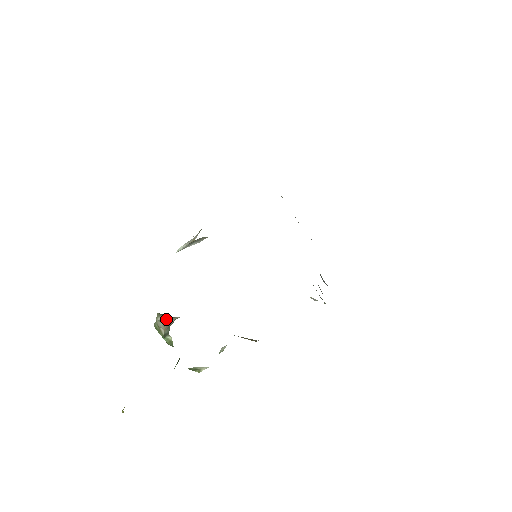
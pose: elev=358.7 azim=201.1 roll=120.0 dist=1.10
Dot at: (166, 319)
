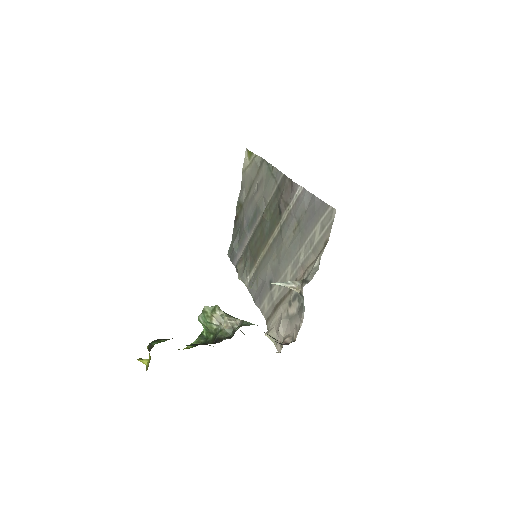
Dot at: (227, 317)
